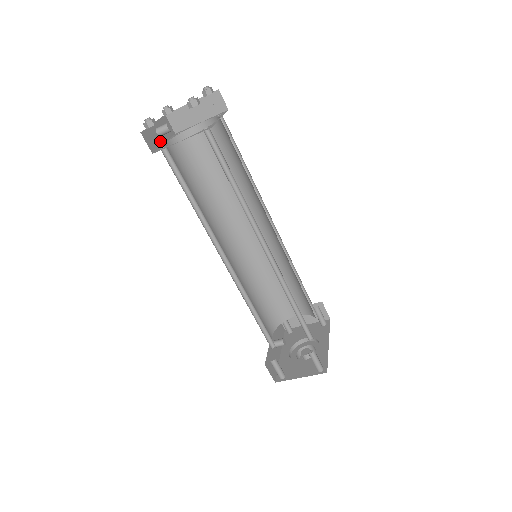
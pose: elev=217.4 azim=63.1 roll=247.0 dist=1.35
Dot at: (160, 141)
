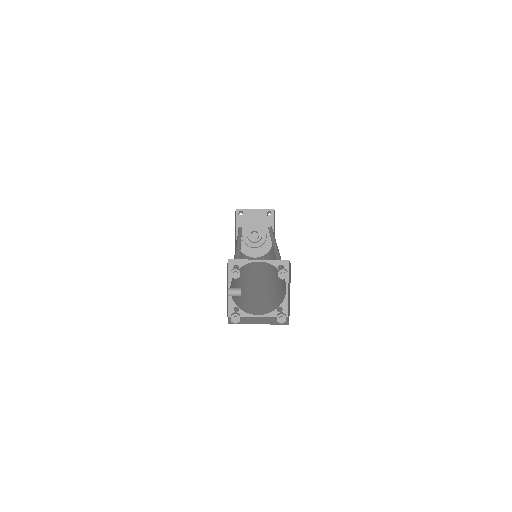
Dot at: occluded
